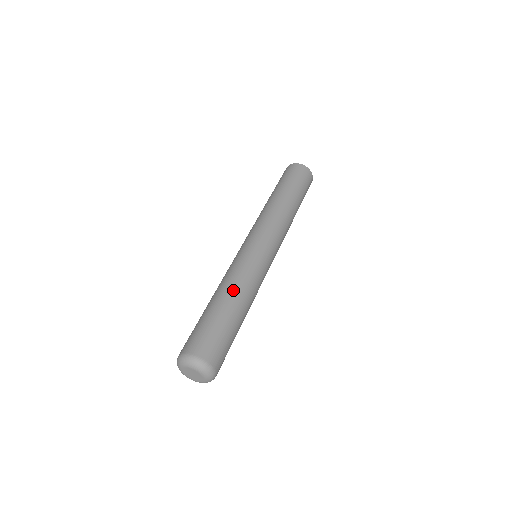
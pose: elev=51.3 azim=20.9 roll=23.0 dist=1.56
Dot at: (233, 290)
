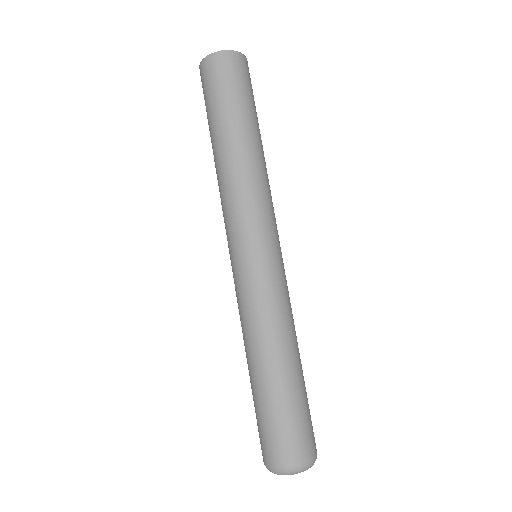
Dot at: (282, 346)
